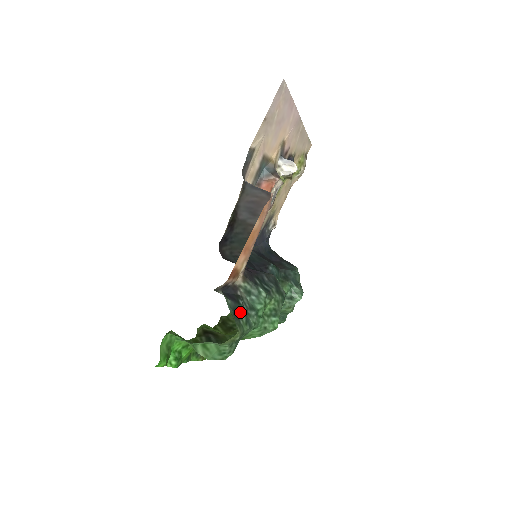
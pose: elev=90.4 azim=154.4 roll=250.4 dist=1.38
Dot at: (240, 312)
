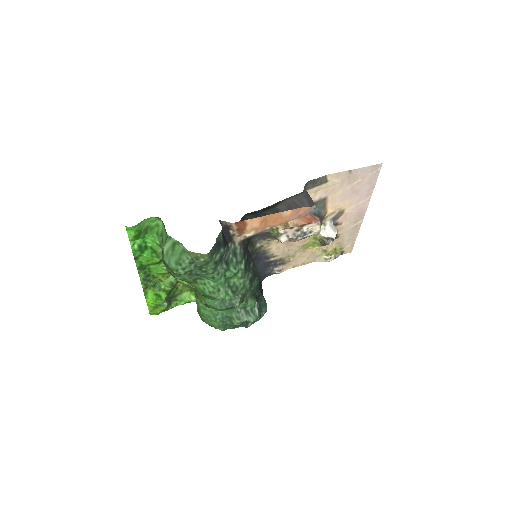
Dot at: (220, 251)
